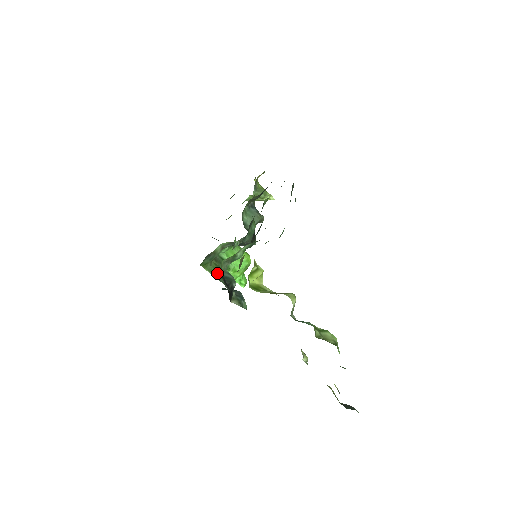
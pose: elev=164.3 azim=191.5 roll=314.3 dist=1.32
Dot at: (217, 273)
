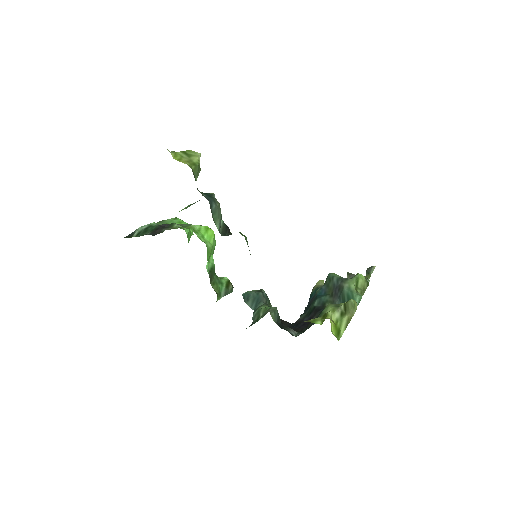
Dot at: (221, 289)
